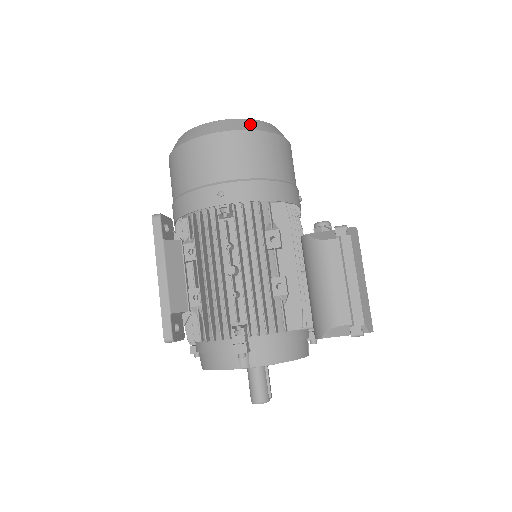
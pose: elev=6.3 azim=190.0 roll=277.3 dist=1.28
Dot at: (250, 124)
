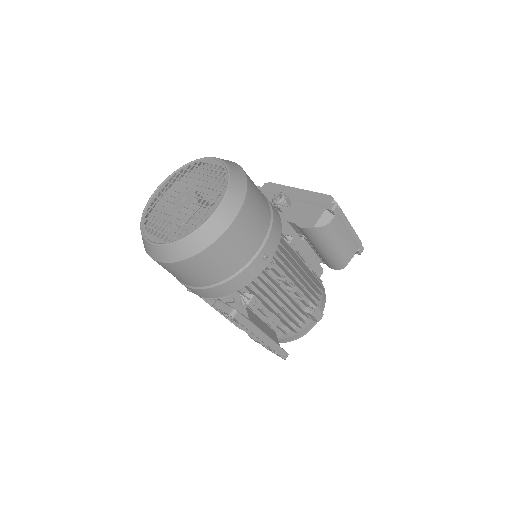
Dot at: (238, 187)
